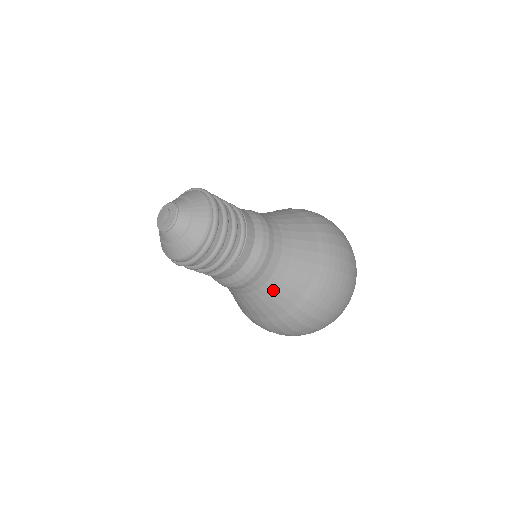
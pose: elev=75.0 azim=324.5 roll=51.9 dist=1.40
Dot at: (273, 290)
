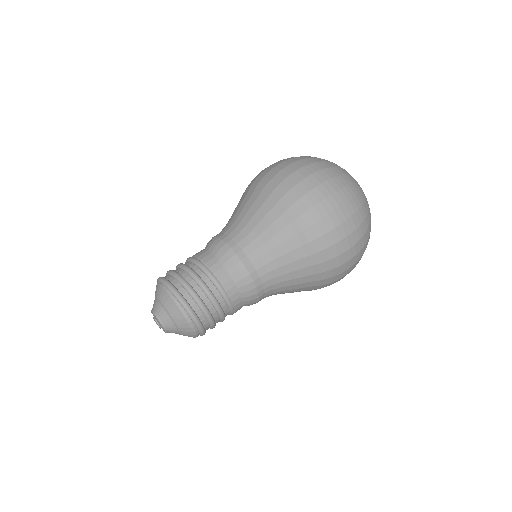
Dot at: (284, 291)
